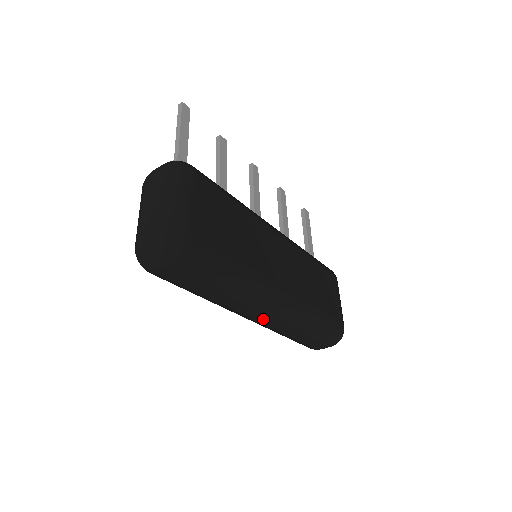
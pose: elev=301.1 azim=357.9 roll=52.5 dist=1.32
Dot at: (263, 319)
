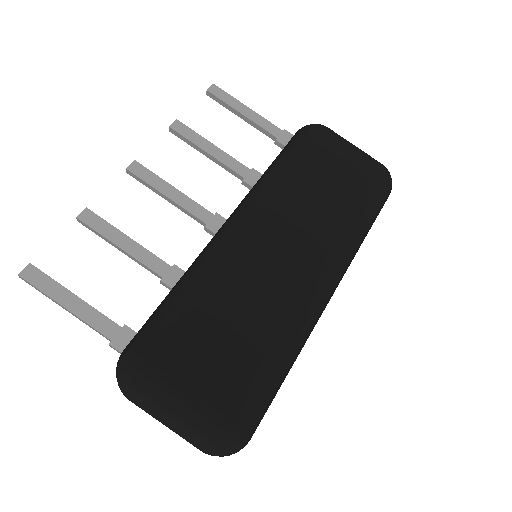
Dot at: occluded
